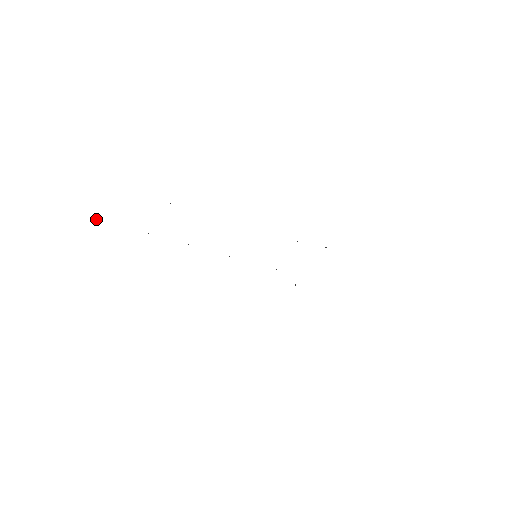
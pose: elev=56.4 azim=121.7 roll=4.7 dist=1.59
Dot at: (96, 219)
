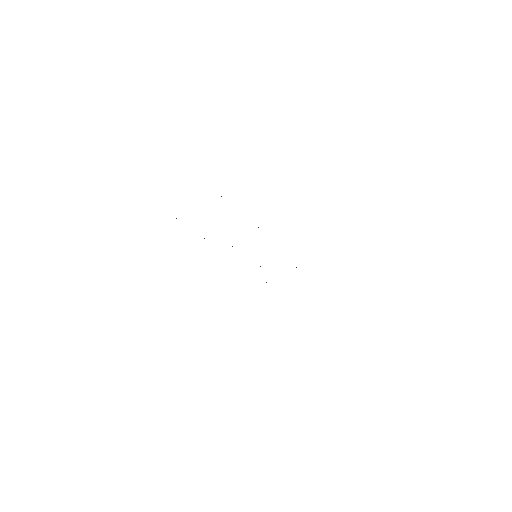
Dot at: occluded
